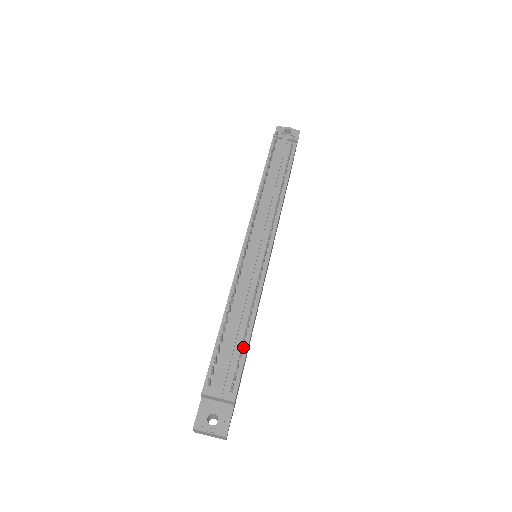
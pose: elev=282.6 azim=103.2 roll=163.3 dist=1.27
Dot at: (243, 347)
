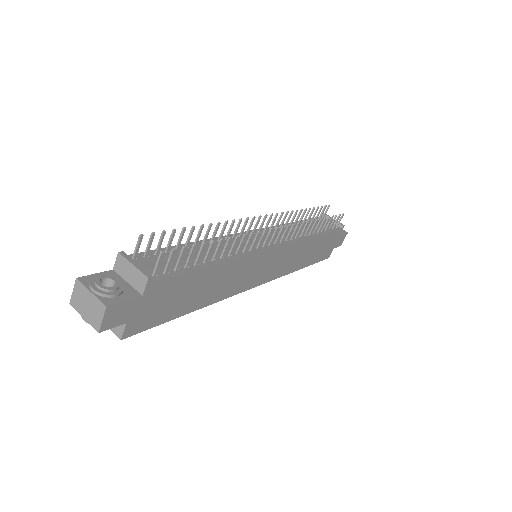
Dot at: (195, 267)
